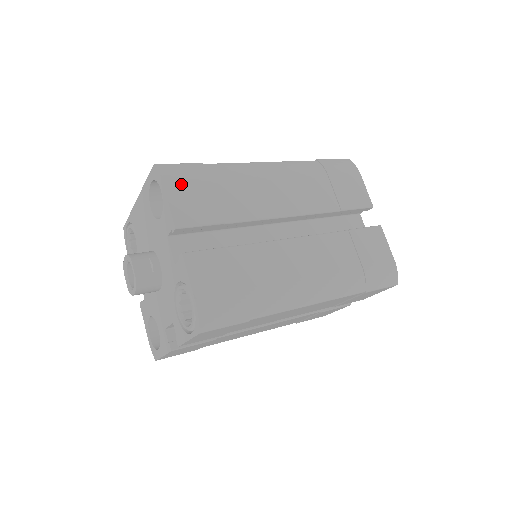
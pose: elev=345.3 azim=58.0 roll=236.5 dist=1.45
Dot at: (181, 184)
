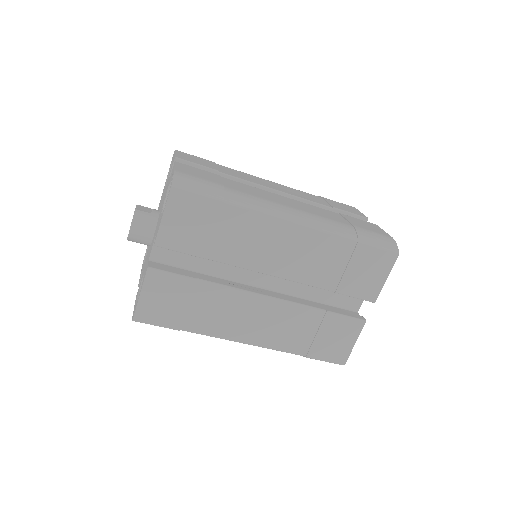
Dot at: (189, 155)
